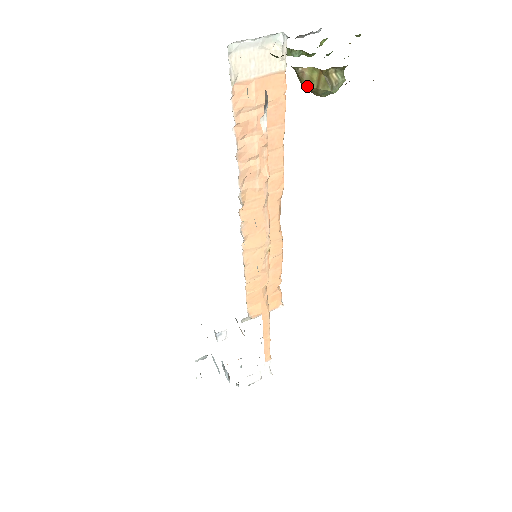
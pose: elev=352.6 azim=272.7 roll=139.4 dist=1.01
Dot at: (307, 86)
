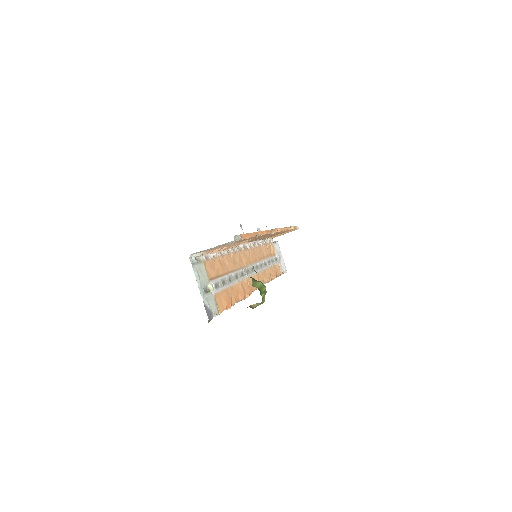
Dot at: occluded
